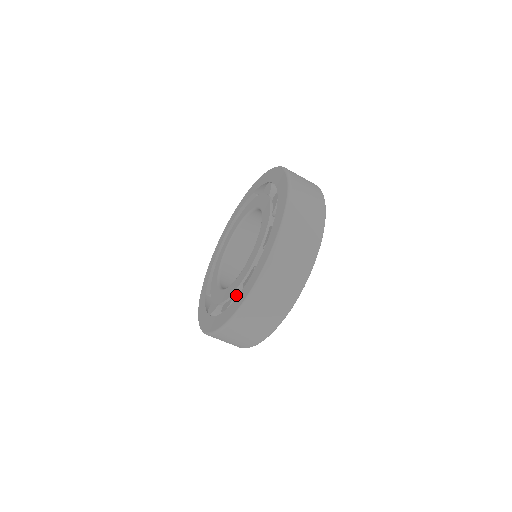
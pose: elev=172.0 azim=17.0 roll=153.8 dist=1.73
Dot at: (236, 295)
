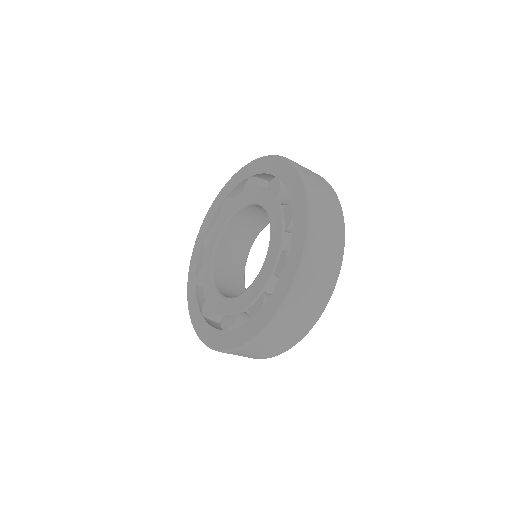
Dot at: occluded
